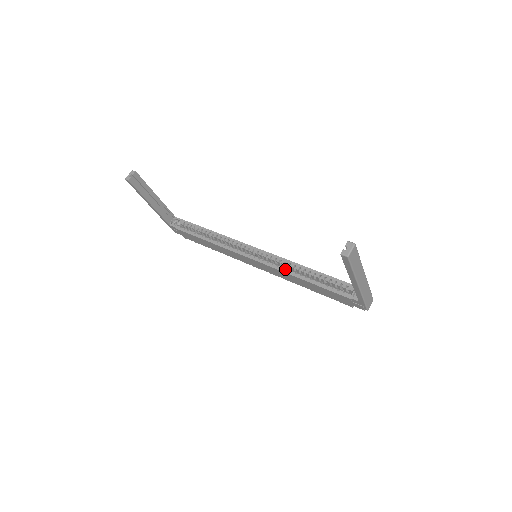
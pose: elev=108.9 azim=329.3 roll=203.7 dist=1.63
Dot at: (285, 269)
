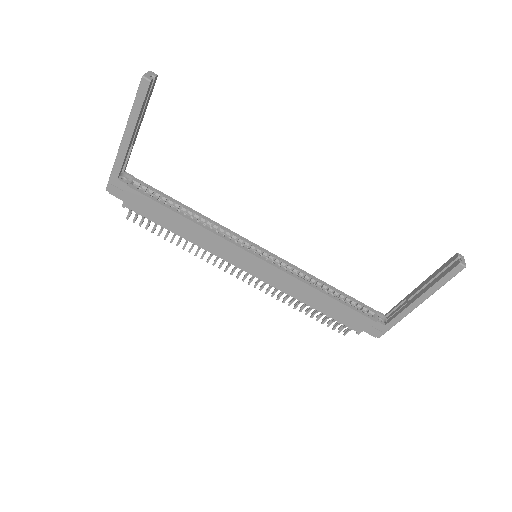
Dot at: (302, 278)
